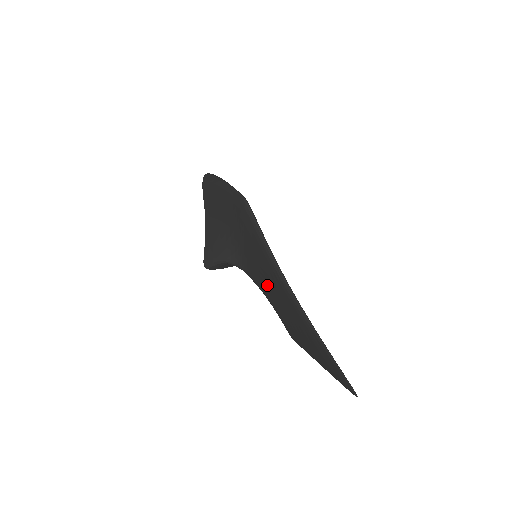
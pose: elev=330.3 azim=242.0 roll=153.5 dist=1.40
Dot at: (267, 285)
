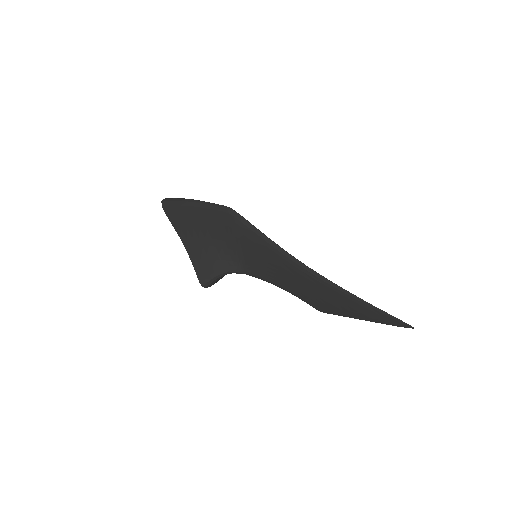
Dot at: (281, 276)
